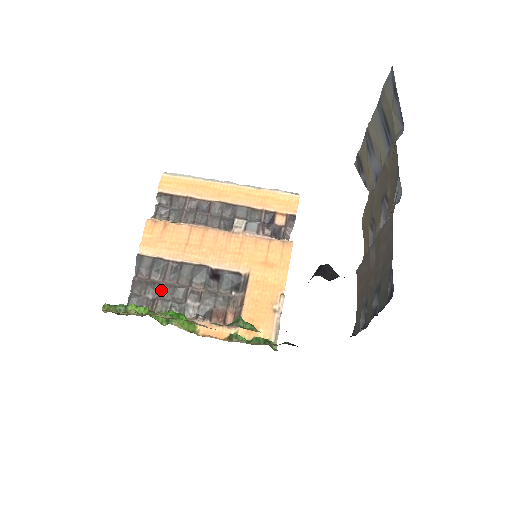
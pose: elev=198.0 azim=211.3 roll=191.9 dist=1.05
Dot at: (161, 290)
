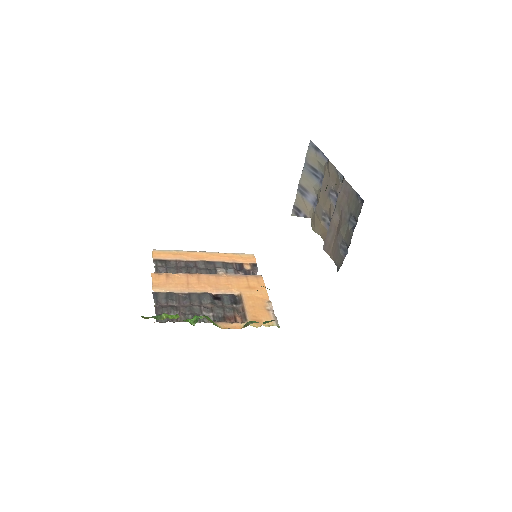
Dot at: (180, 309)
